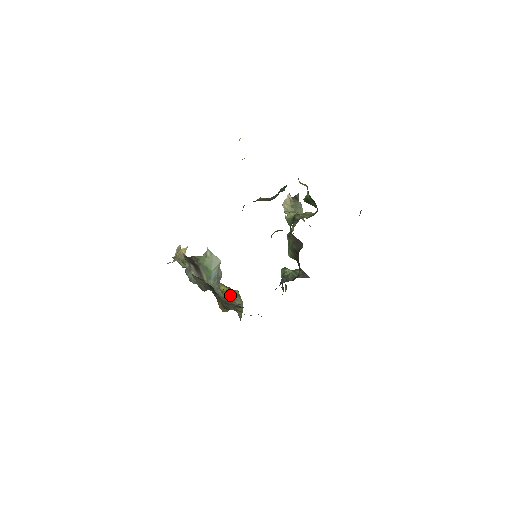
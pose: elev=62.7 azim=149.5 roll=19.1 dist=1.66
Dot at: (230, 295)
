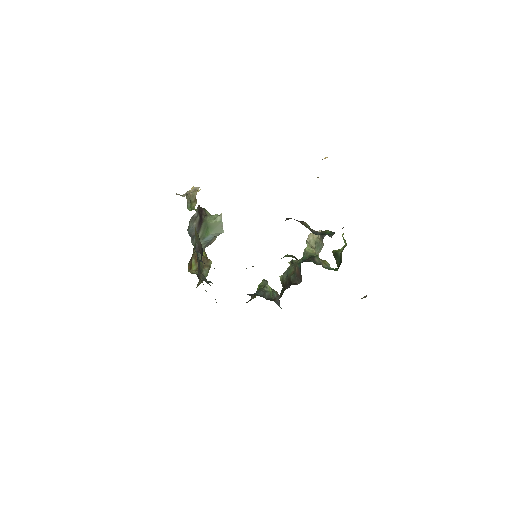
Dot at: (203, 260)
